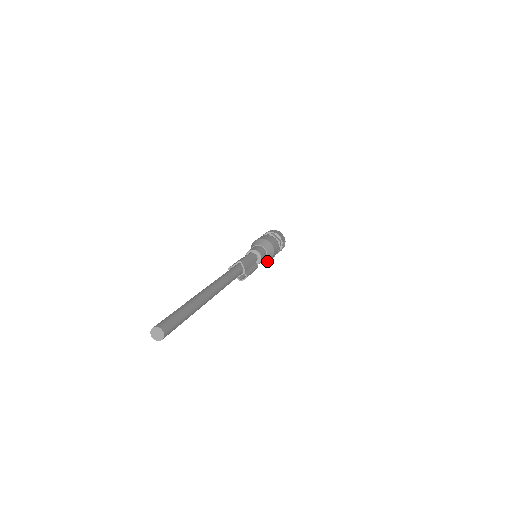
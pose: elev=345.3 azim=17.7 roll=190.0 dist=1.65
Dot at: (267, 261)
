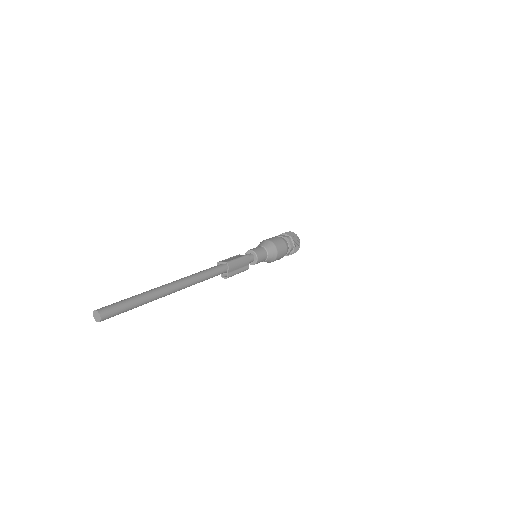
Dot at: (268, 262)
